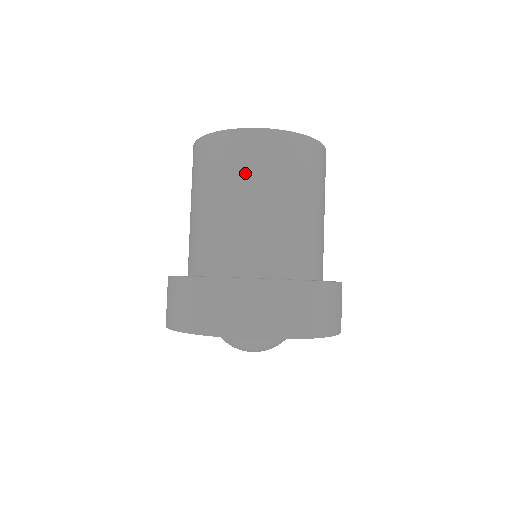
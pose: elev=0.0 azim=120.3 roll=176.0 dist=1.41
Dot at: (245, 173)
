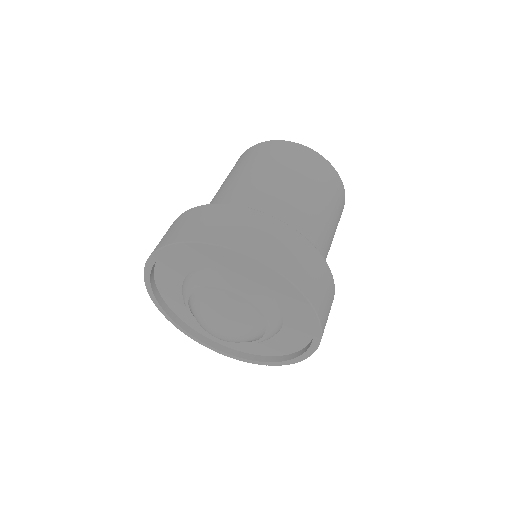
Dot at: (279, 163)
